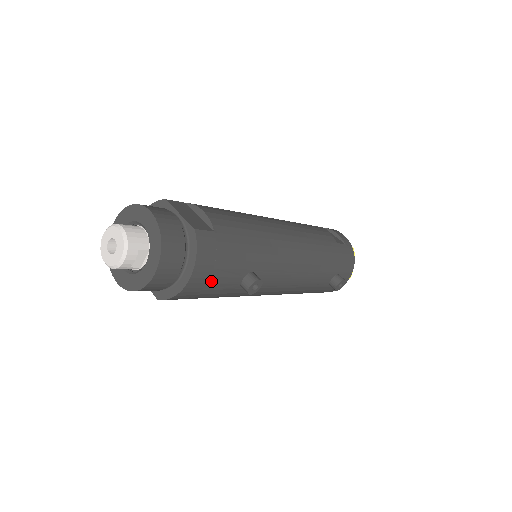
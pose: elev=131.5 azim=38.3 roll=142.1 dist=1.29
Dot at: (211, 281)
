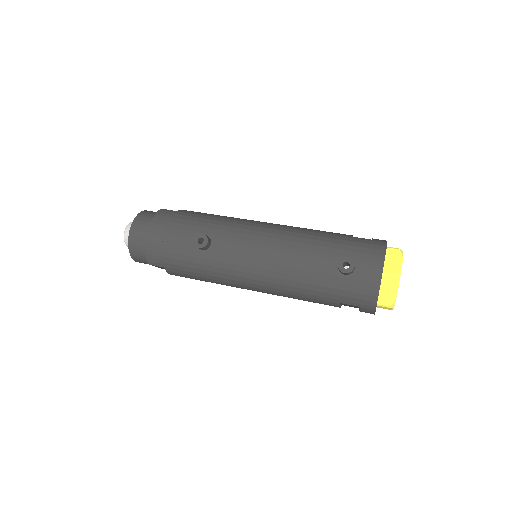
Dot at: (167, 237)
